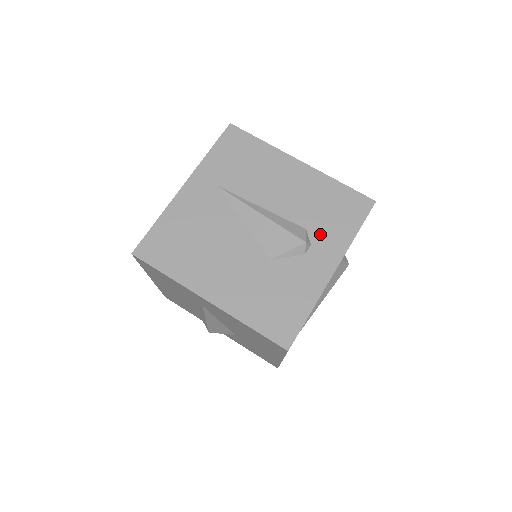
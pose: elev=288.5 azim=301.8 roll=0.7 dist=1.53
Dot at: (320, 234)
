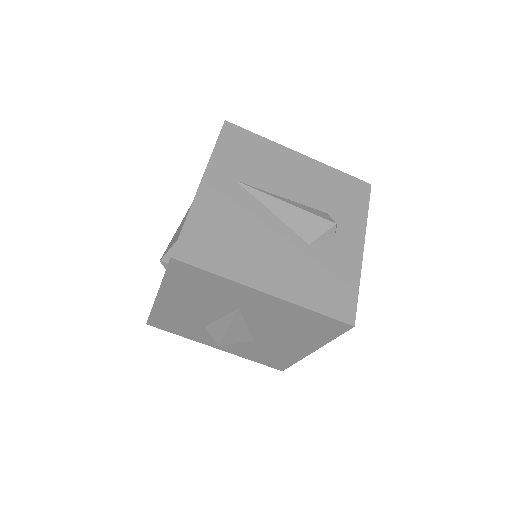
Dot at: (340, 216)
